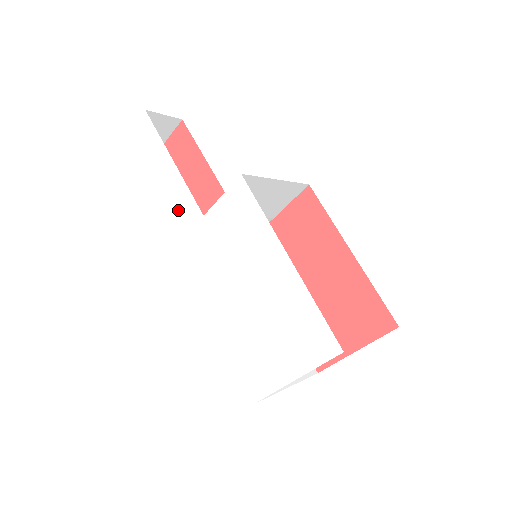
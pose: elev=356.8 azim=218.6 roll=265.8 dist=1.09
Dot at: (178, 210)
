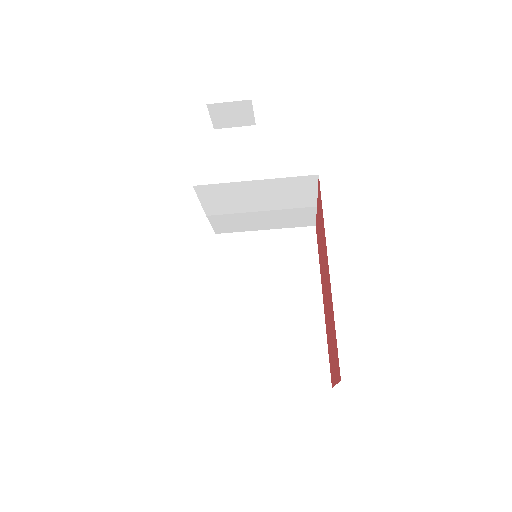
Dot at: occluded
